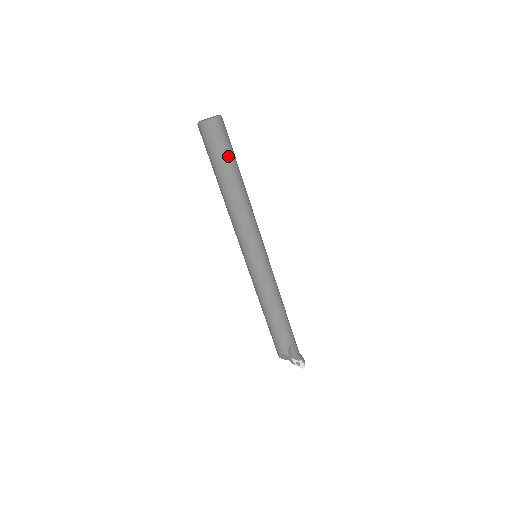
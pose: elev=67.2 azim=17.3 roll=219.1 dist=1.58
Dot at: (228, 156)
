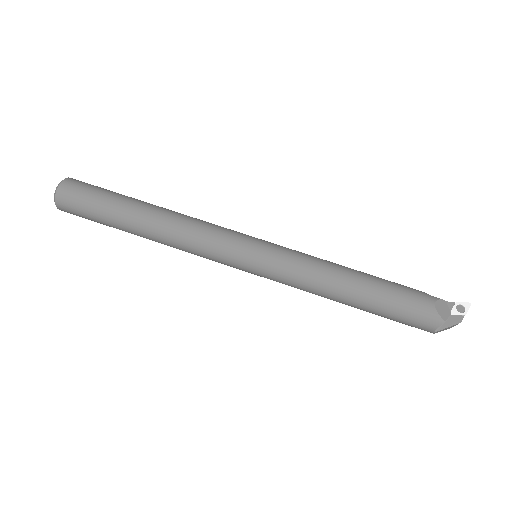
Dot at: (116, 193)
